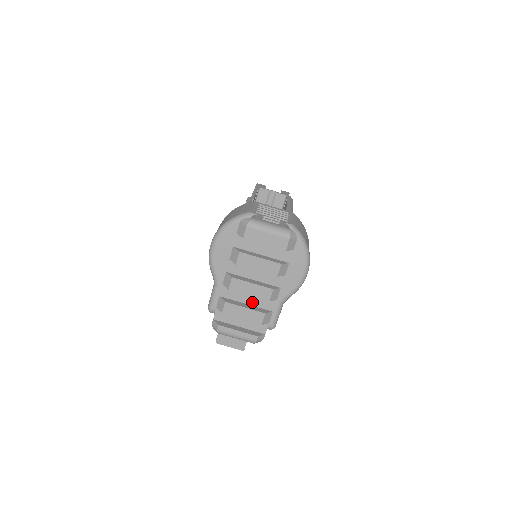
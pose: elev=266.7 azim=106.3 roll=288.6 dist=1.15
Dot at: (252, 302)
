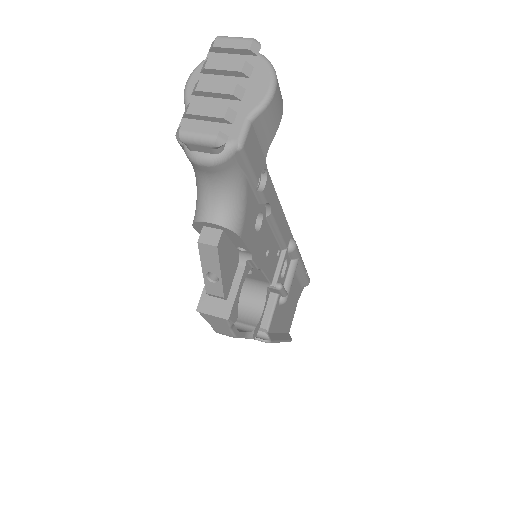
Dot at: (217, 107)
